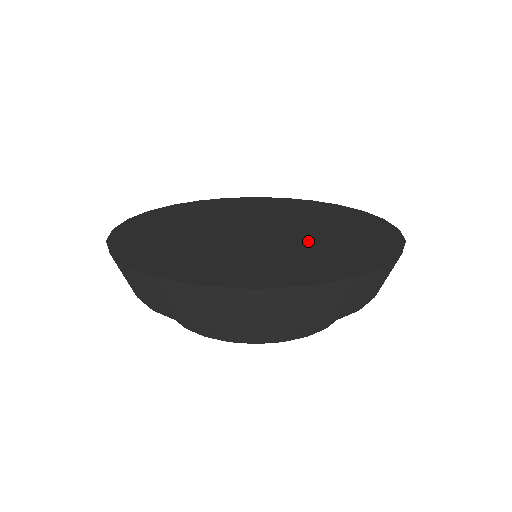
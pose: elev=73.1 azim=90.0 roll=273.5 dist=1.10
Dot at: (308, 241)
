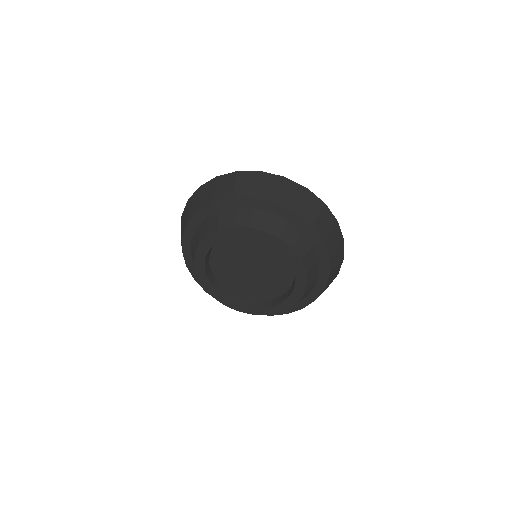
Dot at: occluded
